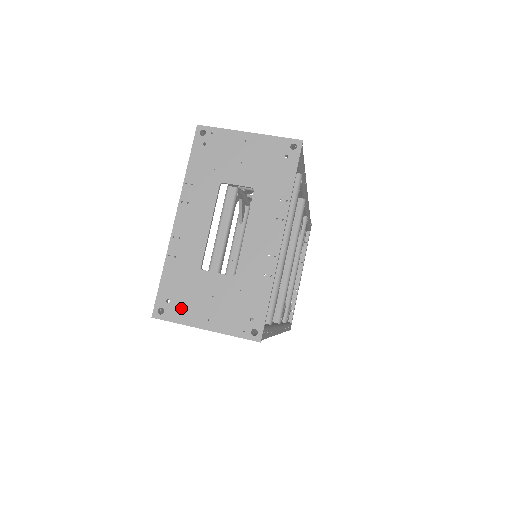
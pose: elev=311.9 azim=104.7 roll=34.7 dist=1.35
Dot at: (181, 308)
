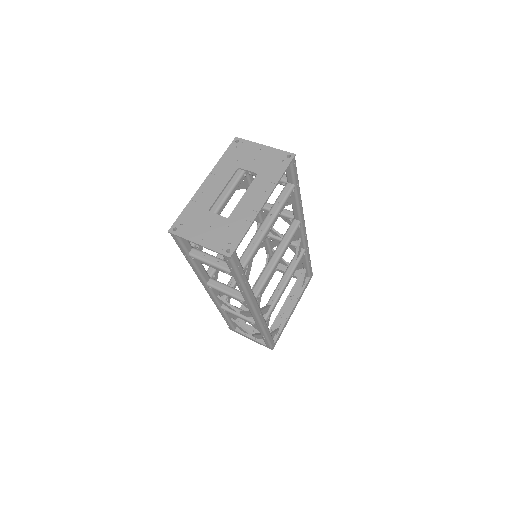
Dot at: (188, 230)
